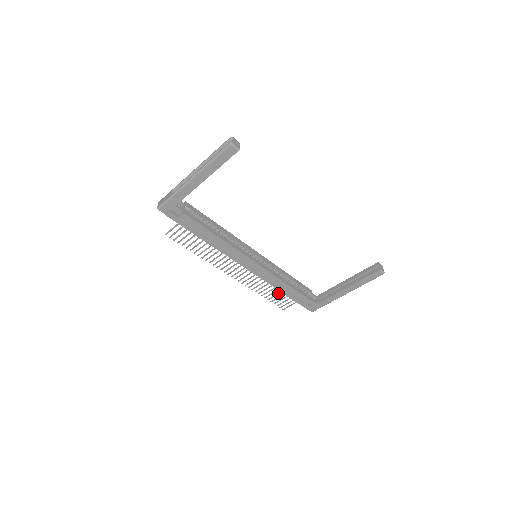
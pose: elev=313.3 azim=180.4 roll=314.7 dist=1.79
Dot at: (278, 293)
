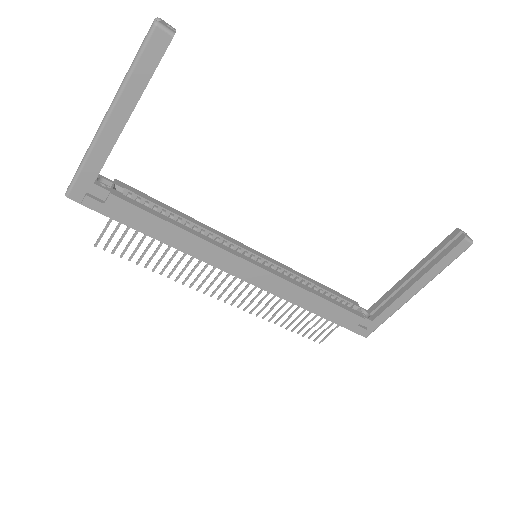
Dot at: (306, 316)
